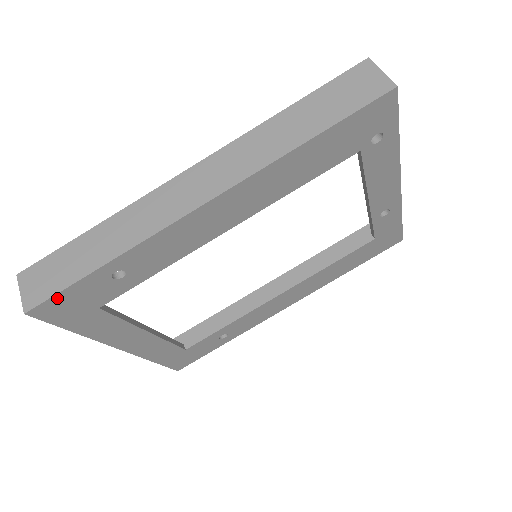
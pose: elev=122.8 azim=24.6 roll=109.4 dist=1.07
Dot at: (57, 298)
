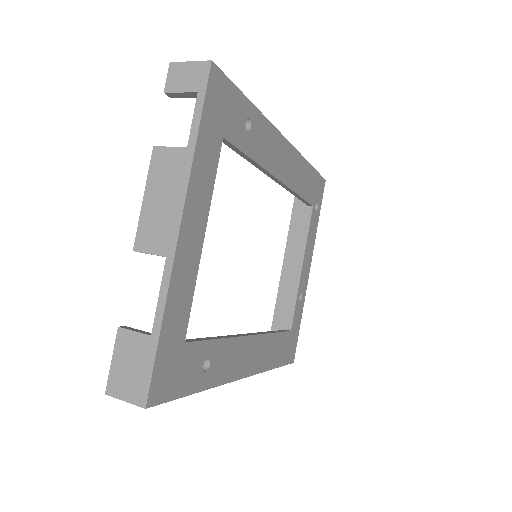
Dot at: (227, 83)
